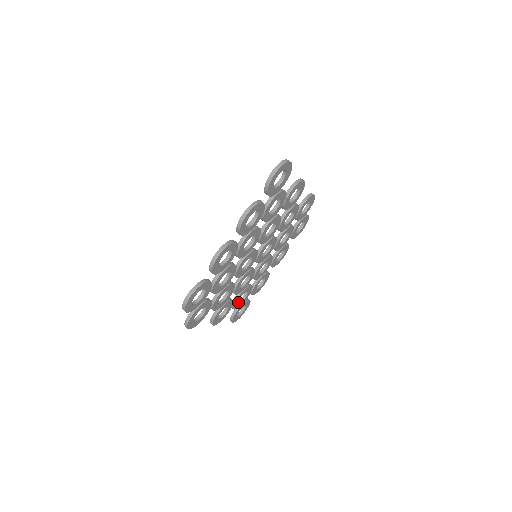
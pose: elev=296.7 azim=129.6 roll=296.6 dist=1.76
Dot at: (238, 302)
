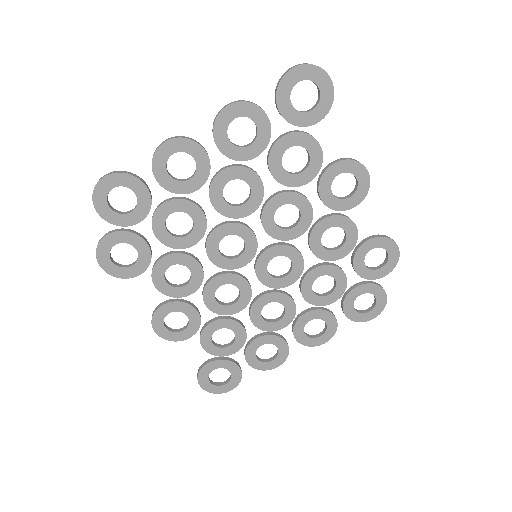
Dot at: (215, 343)
